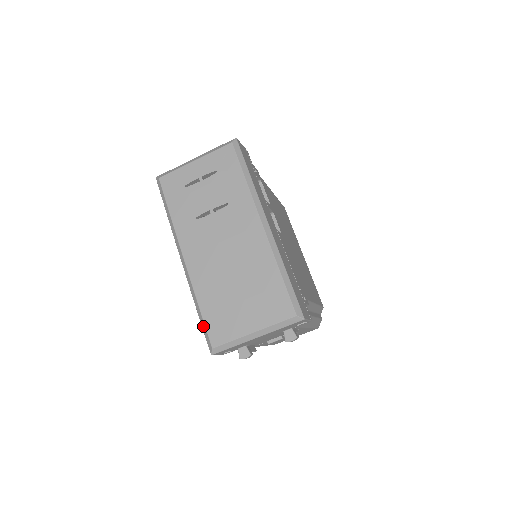
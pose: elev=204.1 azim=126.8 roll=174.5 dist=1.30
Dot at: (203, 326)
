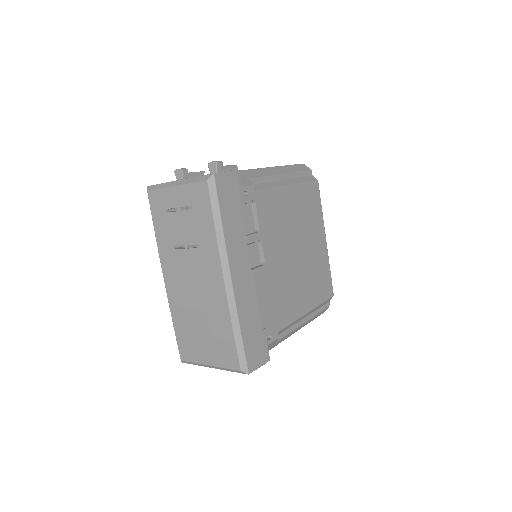
Dot at: (176, 340)
